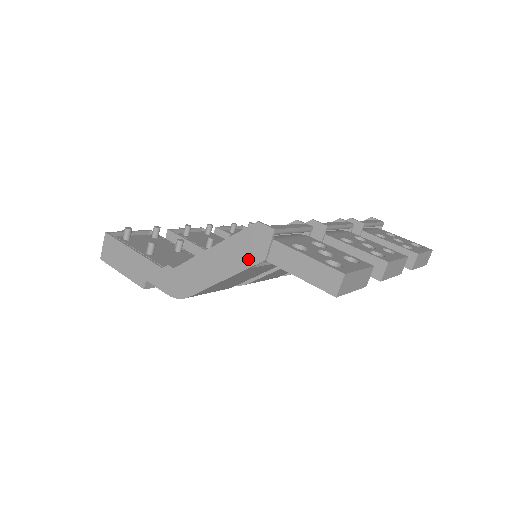
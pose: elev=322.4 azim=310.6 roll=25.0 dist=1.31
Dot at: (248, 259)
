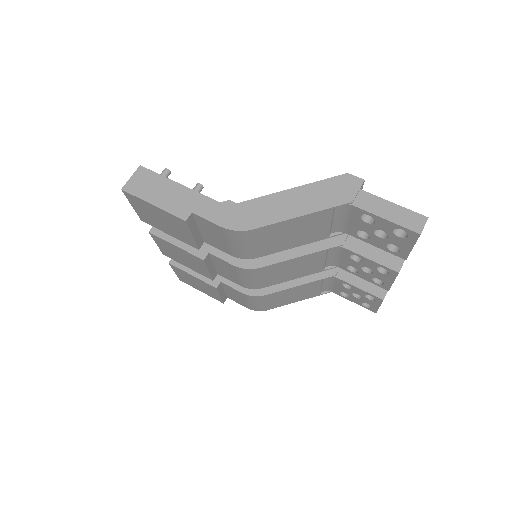
Dot at: (334, 200)
